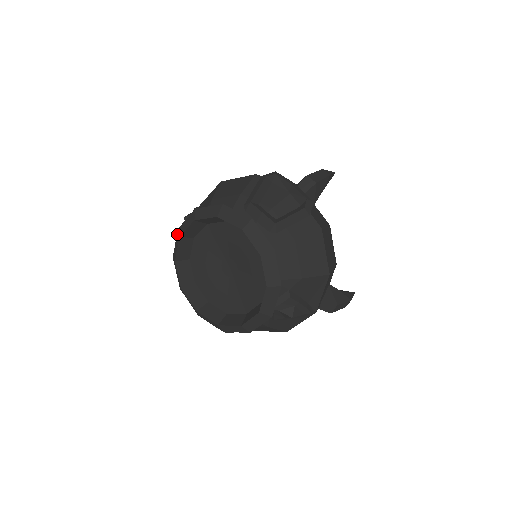
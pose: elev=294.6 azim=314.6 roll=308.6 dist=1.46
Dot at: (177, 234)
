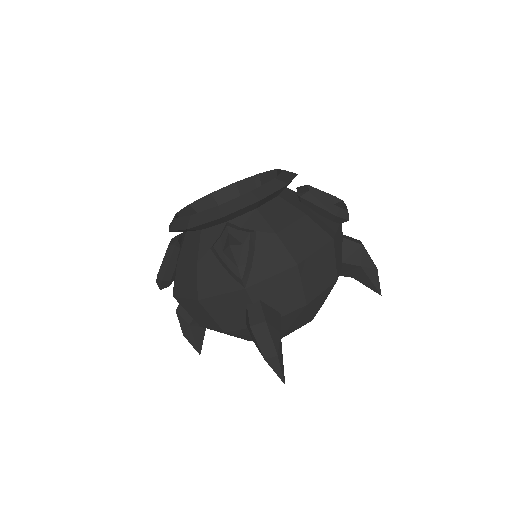
Dot at: occluded
